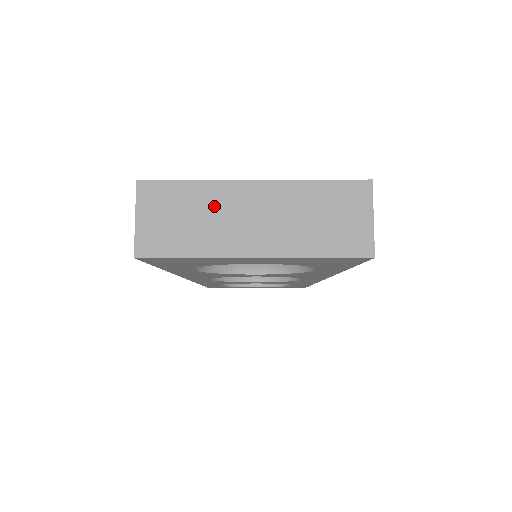
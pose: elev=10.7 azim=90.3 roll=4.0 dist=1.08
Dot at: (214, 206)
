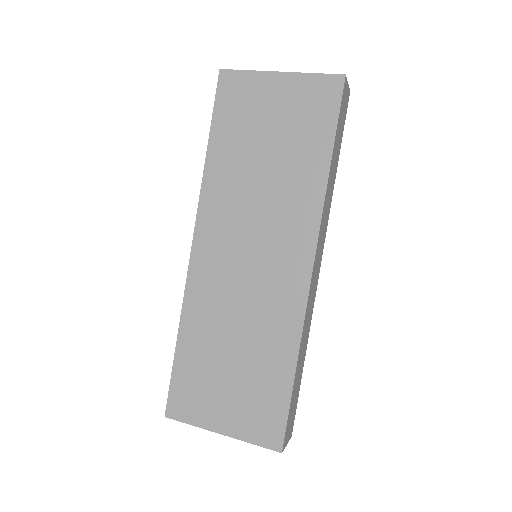
Dot at: occluded
